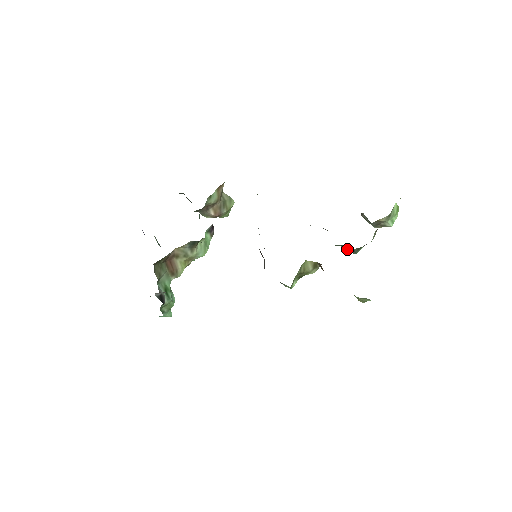
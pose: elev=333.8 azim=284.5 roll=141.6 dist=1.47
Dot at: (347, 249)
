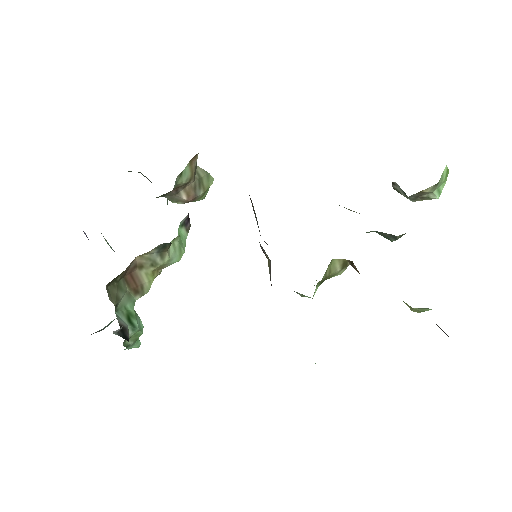
Dot at: (383, 236)
